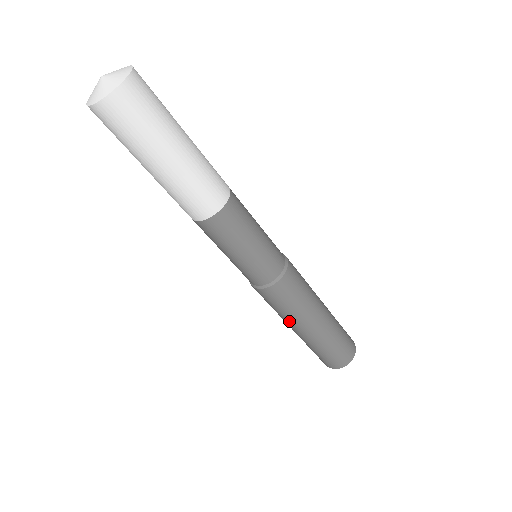
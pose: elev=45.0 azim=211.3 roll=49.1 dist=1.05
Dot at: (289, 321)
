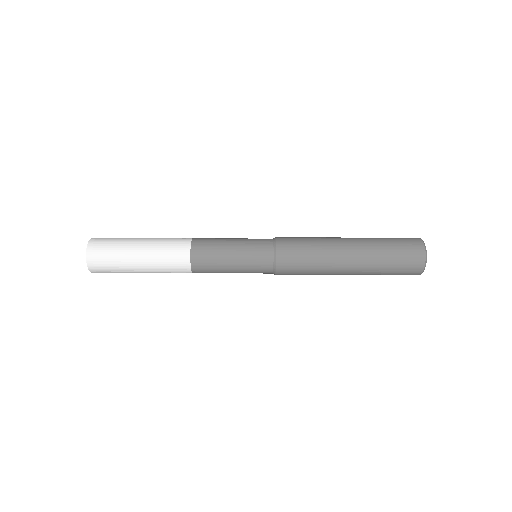
Dot at: (328, 269)
